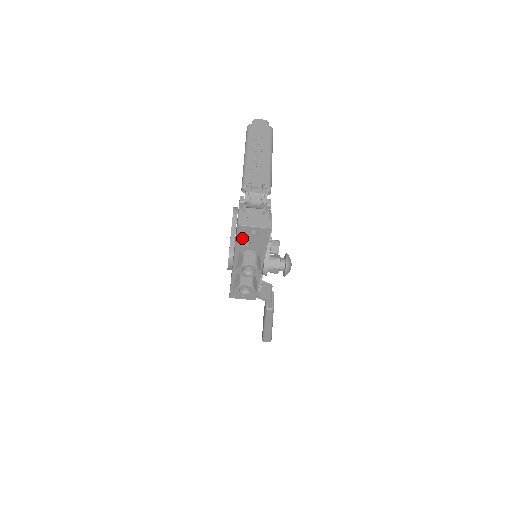
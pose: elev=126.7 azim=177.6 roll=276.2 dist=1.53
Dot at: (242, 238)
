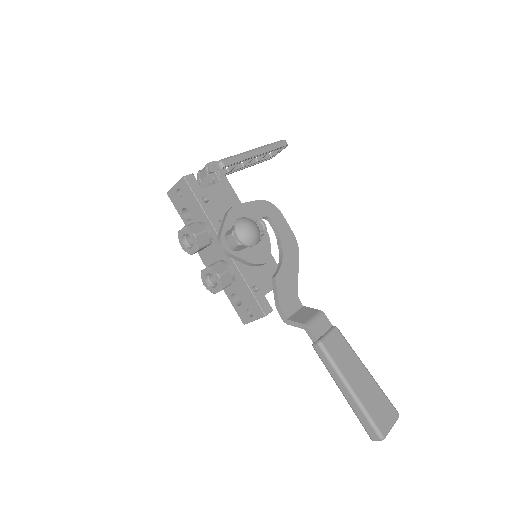
Dot at: (181, 210)
